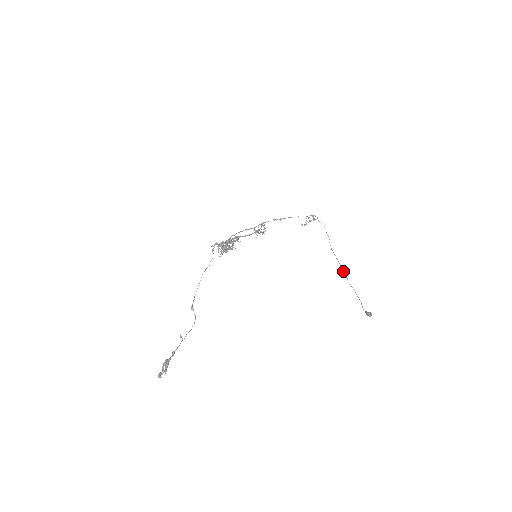
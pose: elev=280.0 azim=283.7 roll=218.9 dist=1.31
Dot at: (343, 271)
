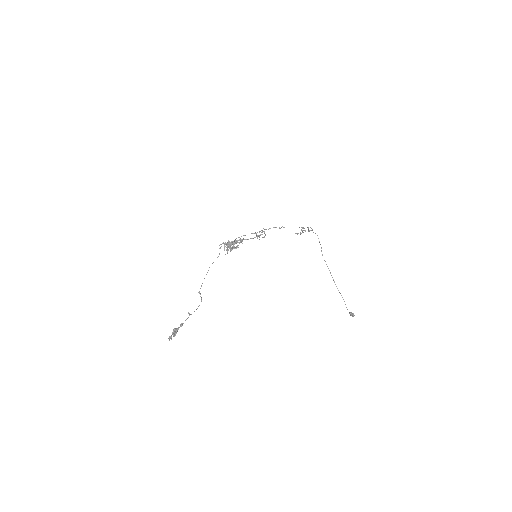
Dot at: occluded
